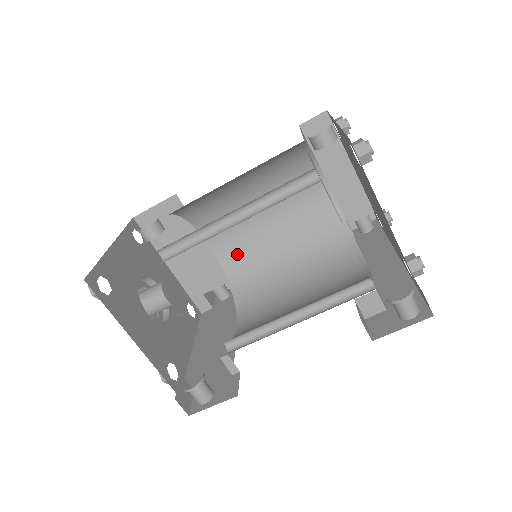
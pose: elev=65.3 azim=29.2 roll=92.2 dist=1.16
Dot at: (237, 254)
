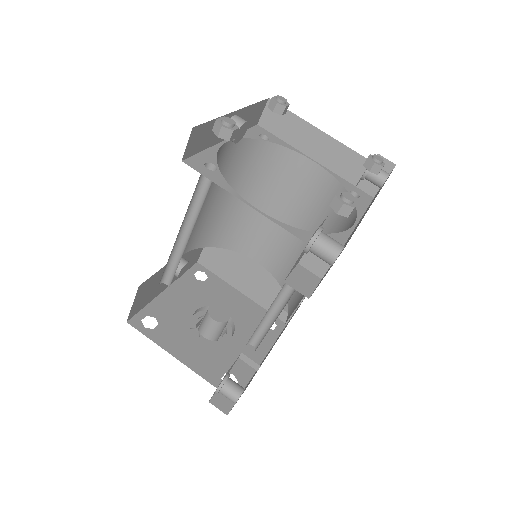
Dot at: (278, 259)
